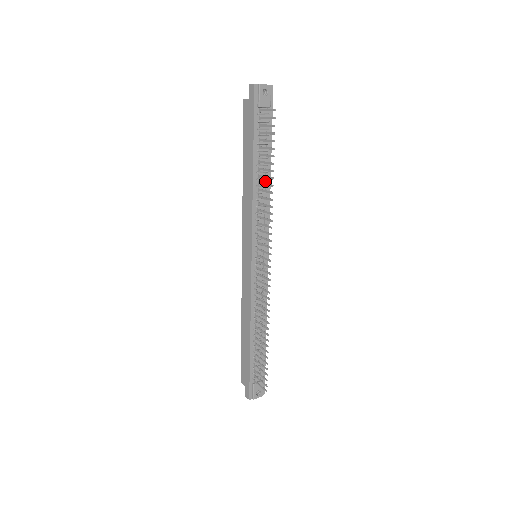
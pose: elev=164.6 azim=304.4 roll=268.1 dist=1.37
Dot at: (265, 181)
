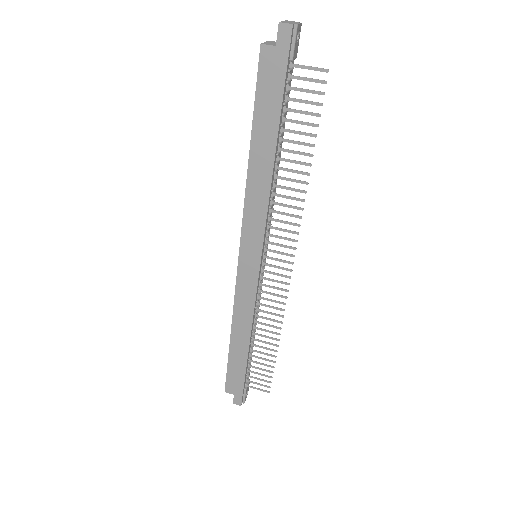
Dot at: occluded
